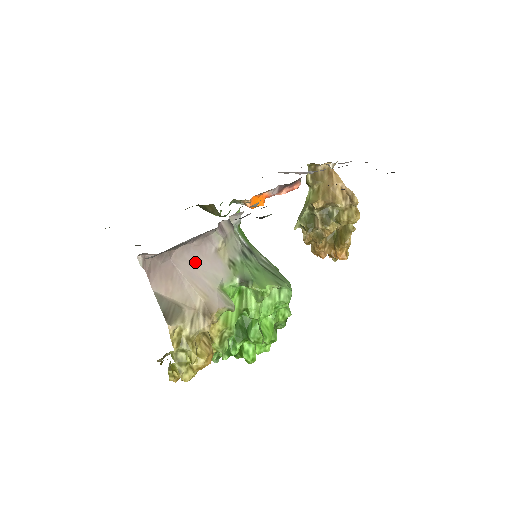
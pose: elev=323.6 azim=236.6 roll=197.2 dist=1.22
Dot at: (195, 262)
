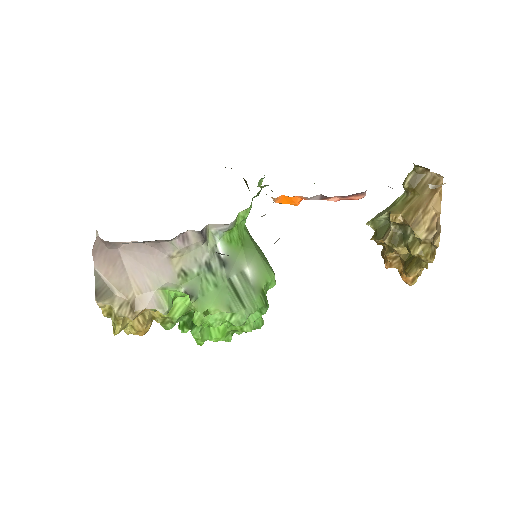
Dot at: (143, 259)
